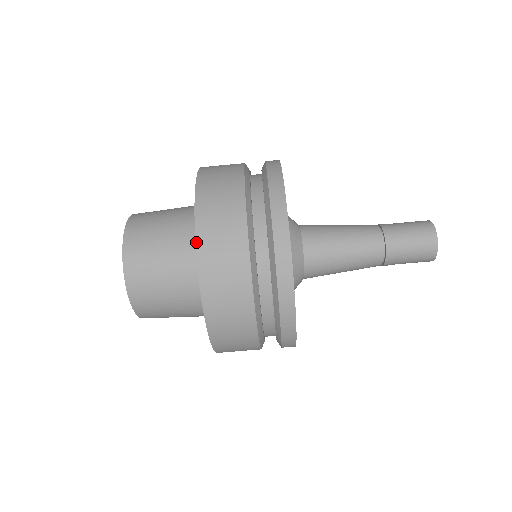
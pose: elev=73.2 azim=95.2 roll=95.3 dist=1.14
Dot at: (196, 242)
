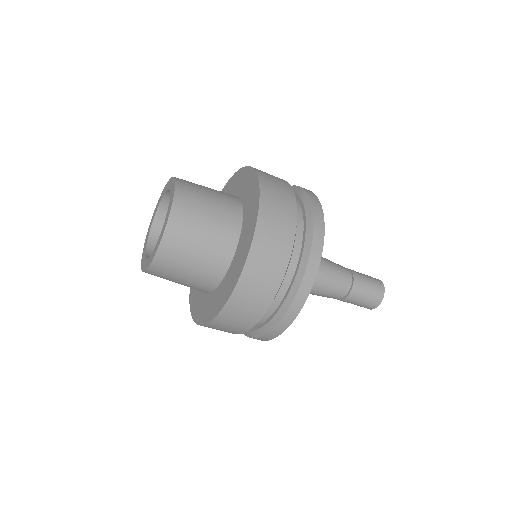
Dot at: (250, 250)
